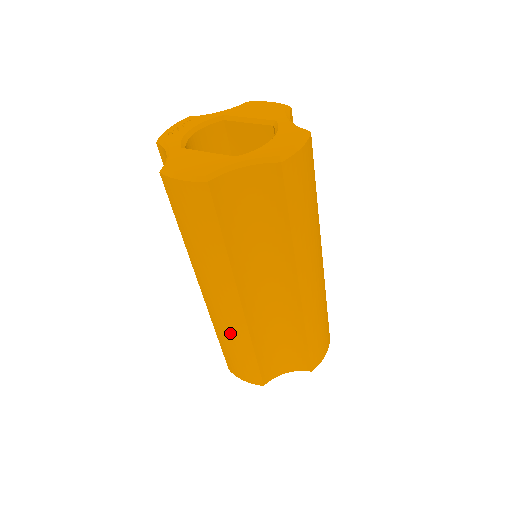
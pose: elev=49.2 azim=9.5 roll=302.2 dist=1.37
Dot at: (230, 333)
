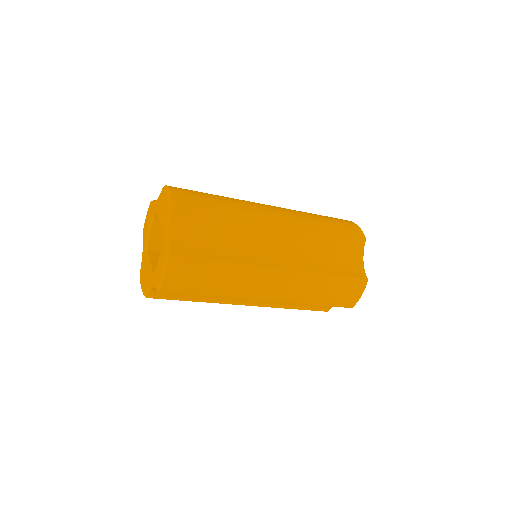
Dot at: occluded
